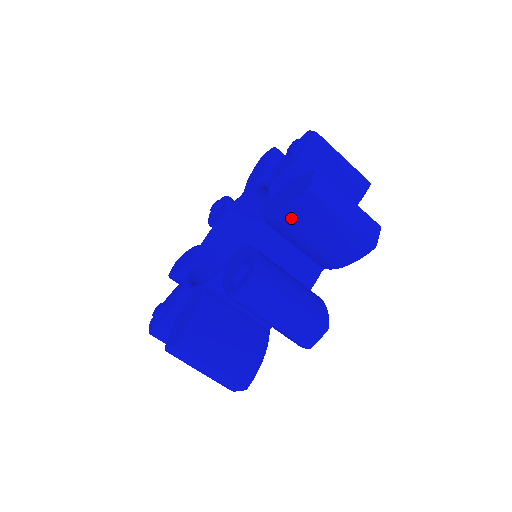
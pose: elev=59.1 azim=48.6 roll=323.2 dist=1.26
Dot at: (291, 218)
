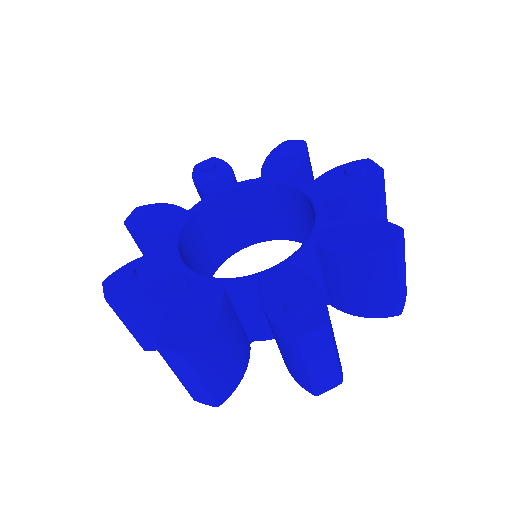
Dot at: (356, 262)
